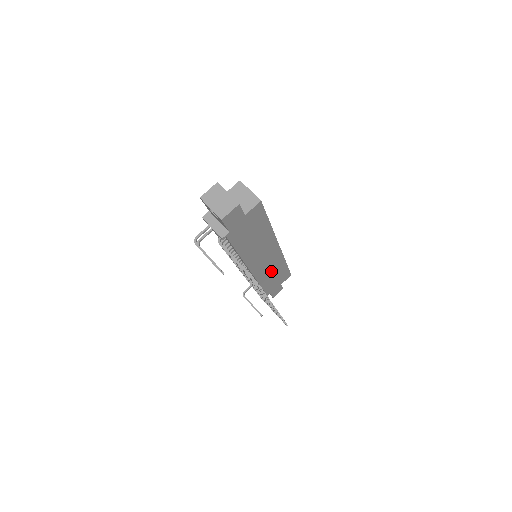
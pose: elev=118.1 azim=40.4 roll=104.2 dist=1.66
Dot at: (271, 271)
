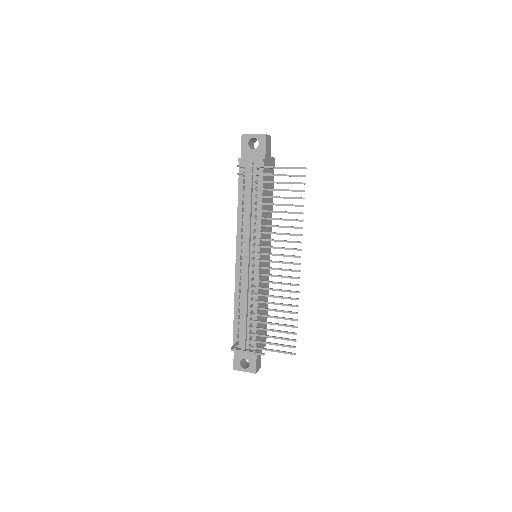
Dot at: occluded
